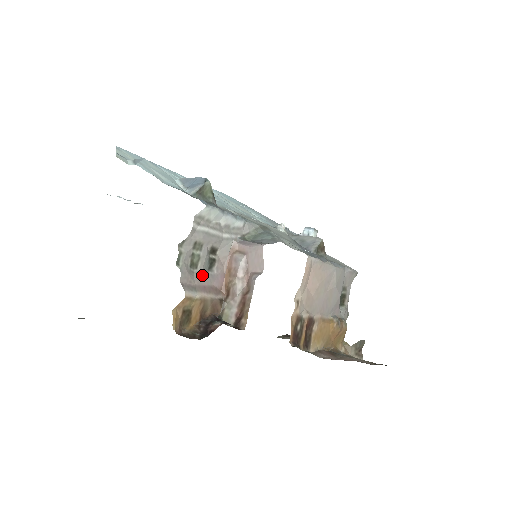
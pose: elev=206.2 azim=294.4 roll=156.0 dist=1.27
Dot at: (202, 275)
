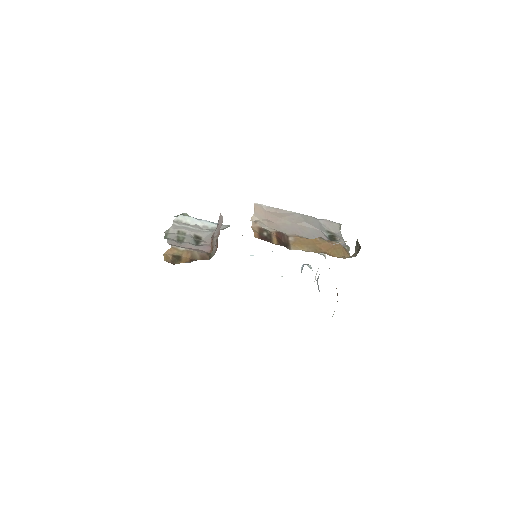
Dot at: (188, 244)
